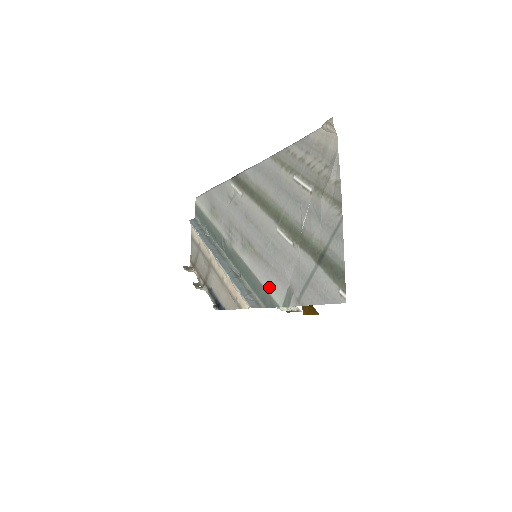
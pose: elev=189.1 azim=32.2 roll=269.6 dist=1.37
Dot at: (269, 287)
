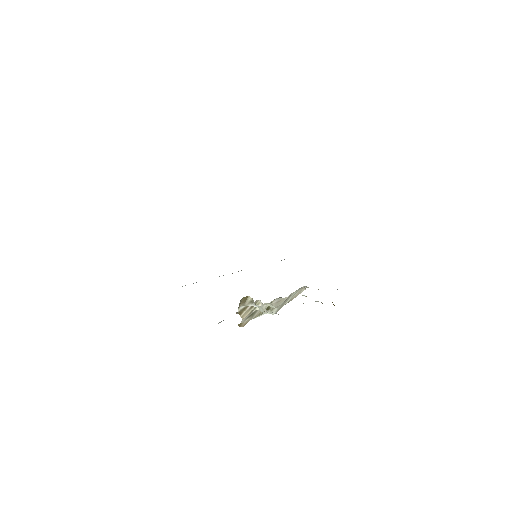
Dot at: occluded
